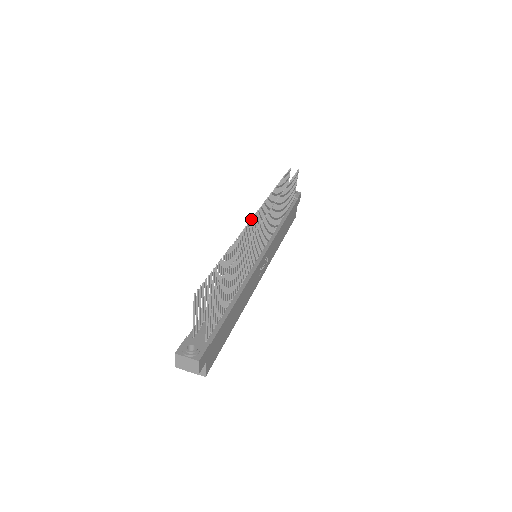
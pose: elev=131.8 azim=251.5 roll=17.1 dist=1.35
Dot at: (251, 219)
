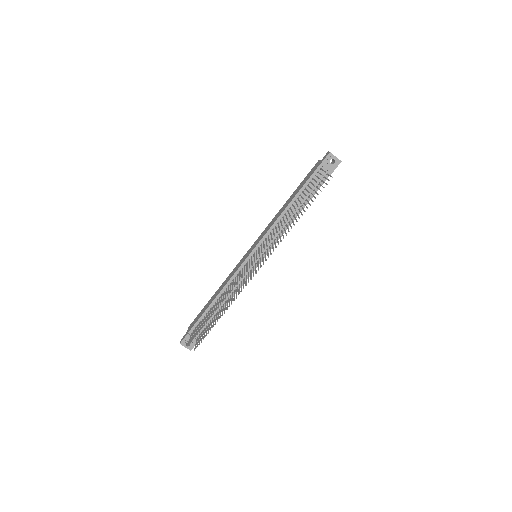
Dot at: occluded
